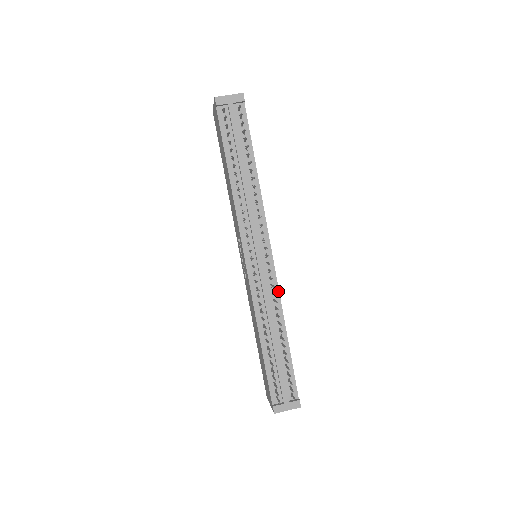
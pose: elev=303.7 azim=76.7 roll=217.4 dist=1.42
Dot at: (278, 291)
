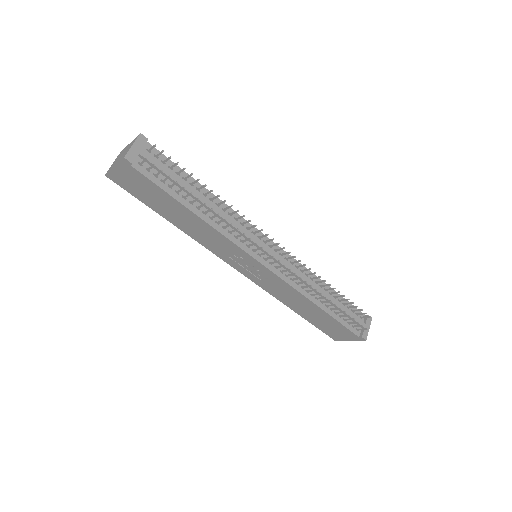
Dot at: (298, 262)
